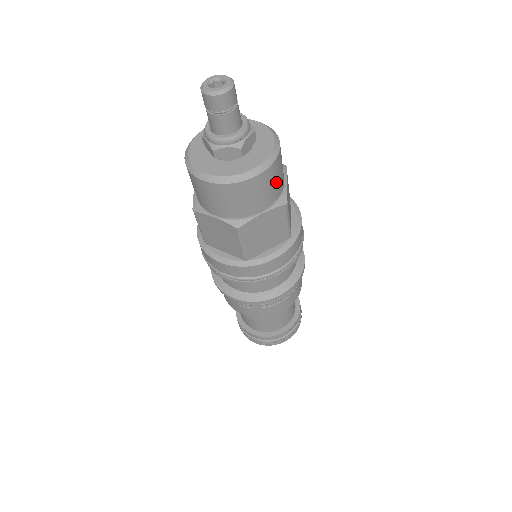
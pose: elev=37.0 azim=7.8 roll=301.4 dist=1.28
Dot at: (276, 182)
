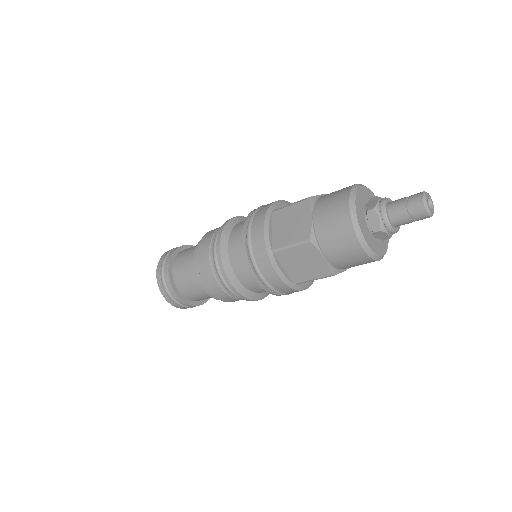
Dot at: occluded
